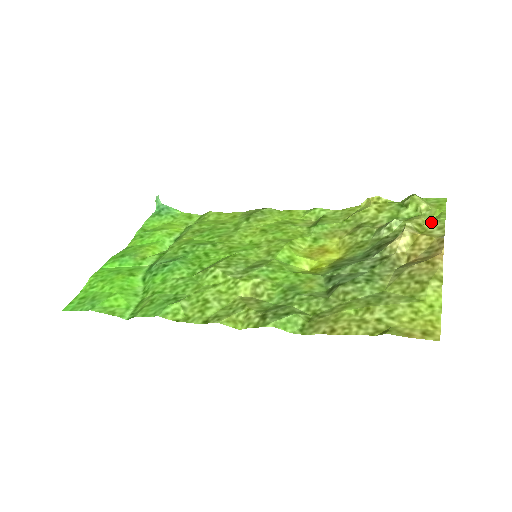
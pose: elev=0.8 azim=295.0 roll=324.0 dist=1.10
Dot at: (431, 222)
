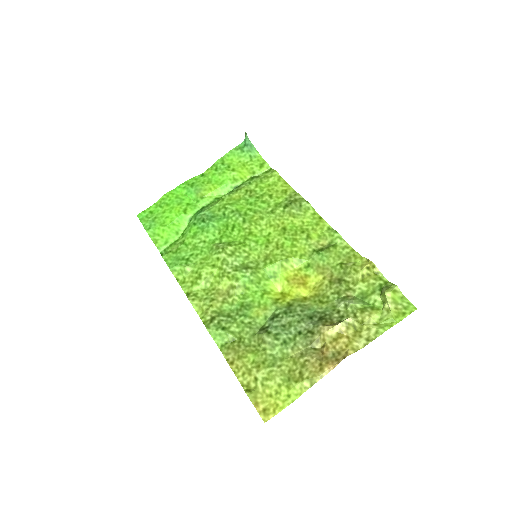
Dot at: (371, 327)
